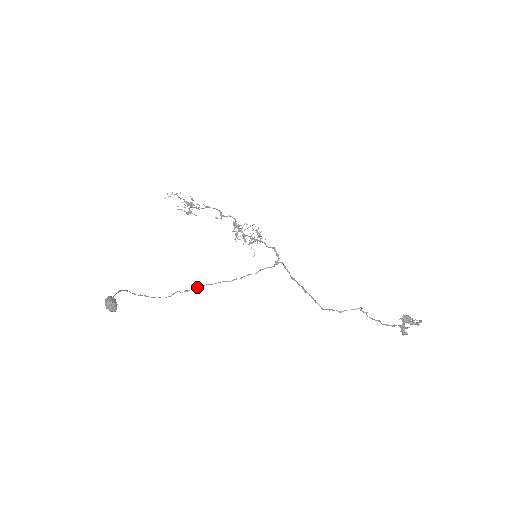
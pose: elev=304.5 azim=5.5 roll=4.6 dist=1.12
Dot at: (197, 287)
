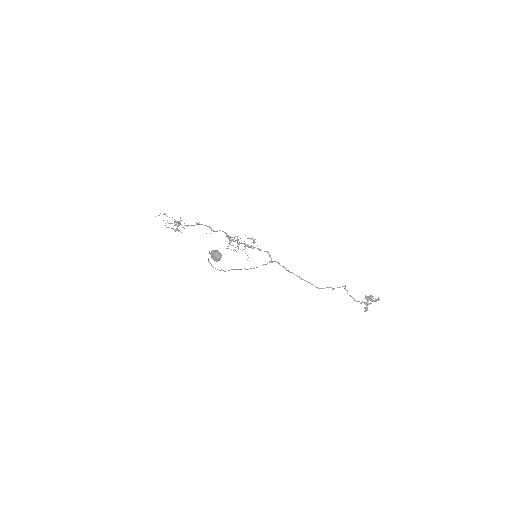
Dot at: occluded
